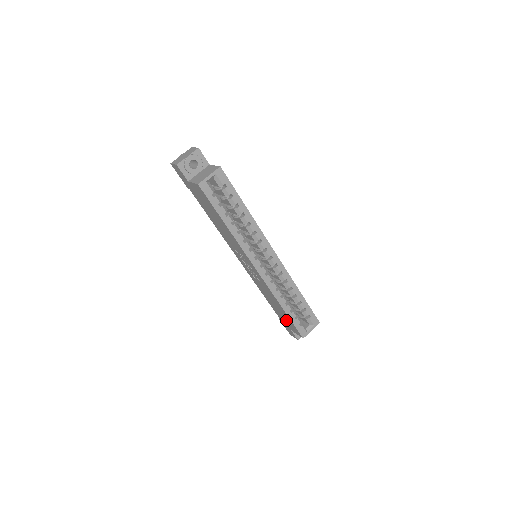
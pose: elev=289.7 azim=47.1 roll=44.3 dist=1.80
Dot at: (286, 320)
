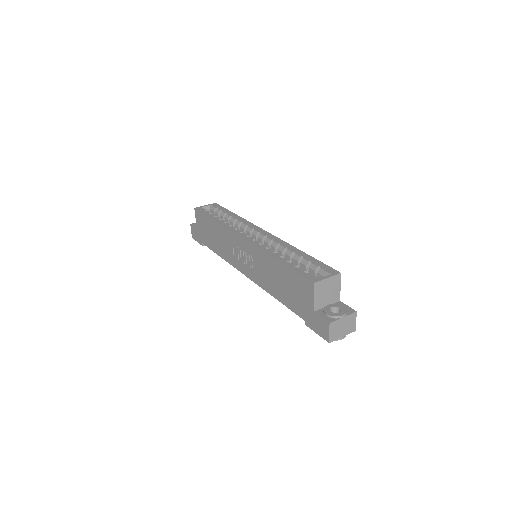
Dot at: (296, 291)
